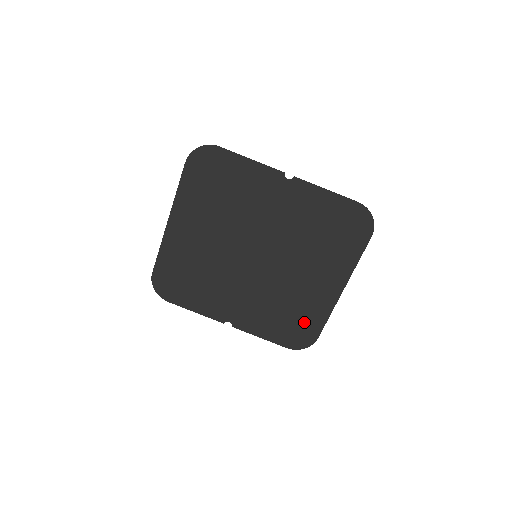
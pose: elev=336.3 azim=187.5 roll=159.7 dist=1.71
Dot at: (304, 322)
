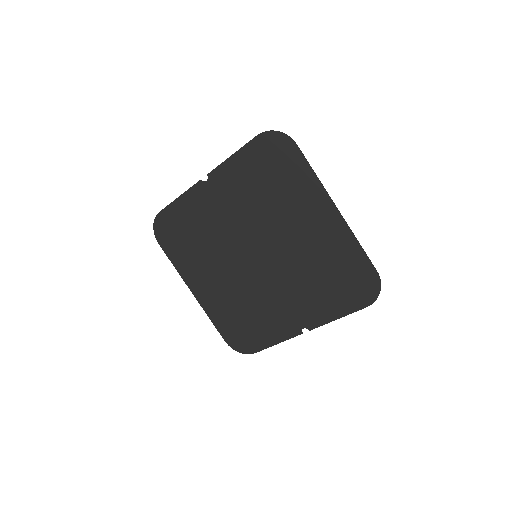
Dot at: (348, 269)
